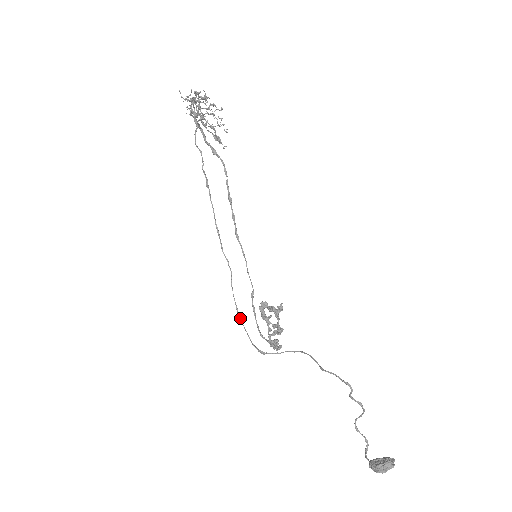
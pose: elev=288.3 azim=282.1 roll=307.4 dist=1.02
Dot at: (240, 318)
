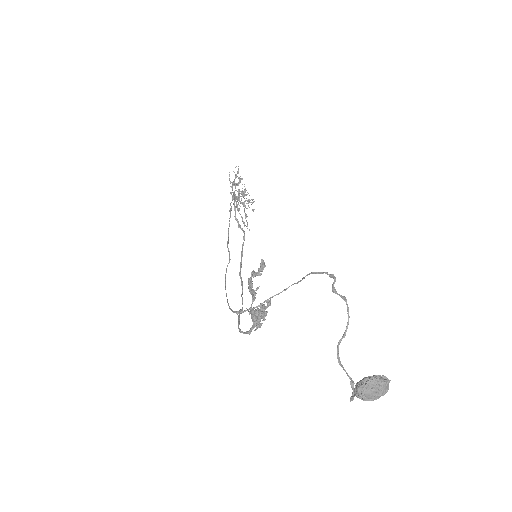
Dot at: occluded
